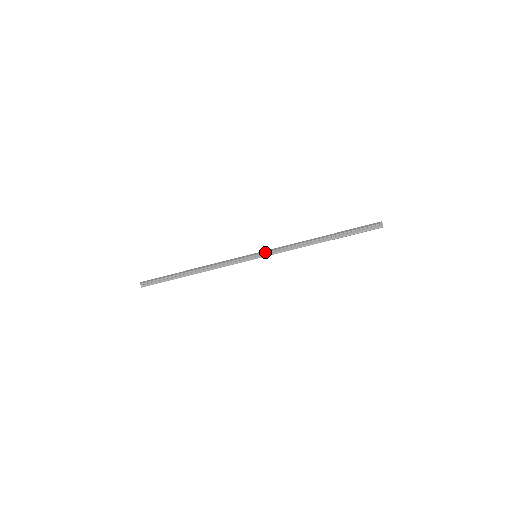
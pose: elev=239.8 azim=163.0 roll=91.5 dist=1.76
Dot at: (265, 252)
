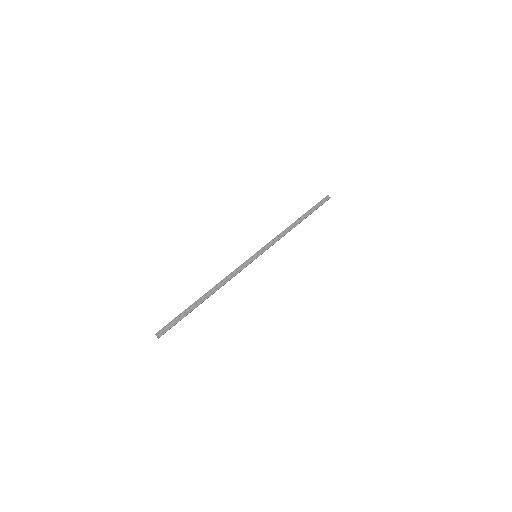
Dot at: (261, 248)
